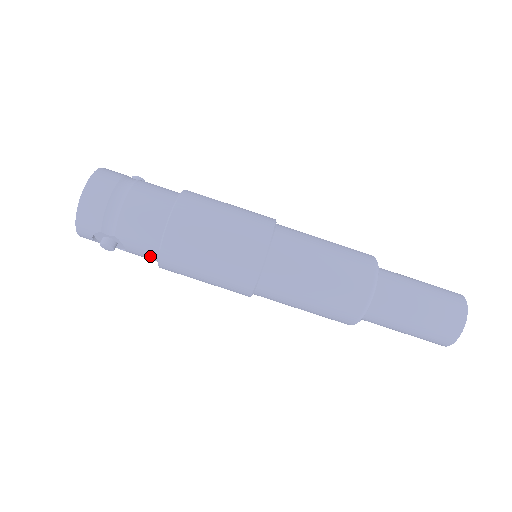
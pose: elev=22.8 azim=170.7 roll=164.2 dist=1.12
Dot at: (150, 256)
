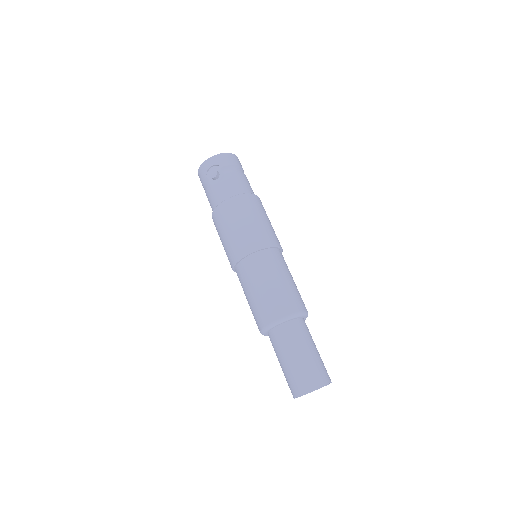
Dot at: (224, 196)
